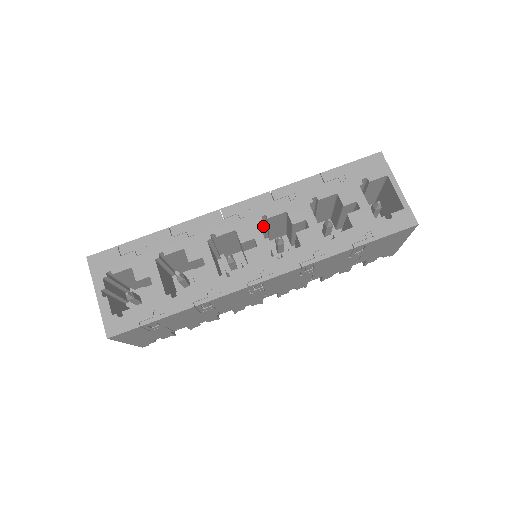
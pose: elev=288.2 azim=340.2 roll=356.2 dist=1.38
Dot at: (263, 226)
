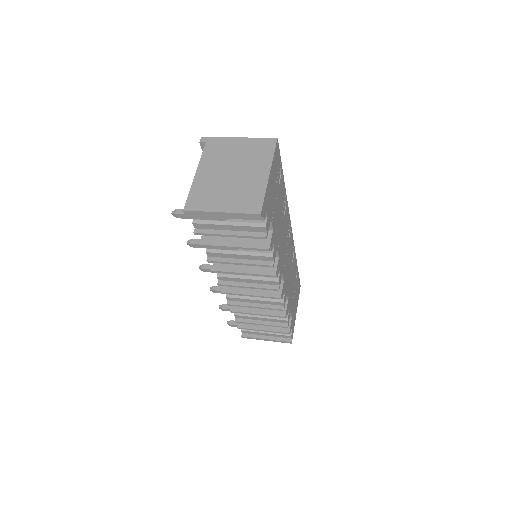
Dot at: occluded
